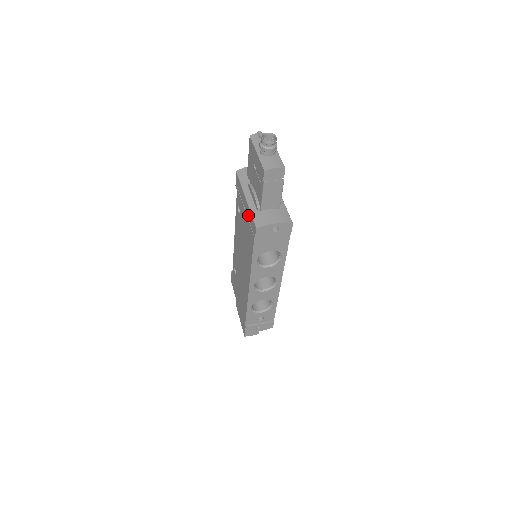
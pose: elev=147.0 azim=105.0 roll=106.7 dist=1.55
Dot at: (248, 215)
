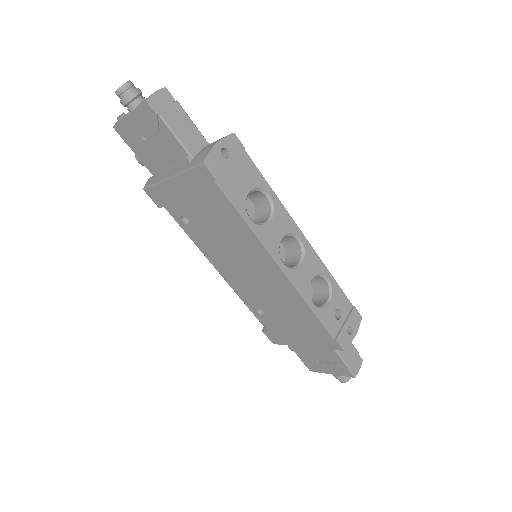
Dot at: (189, 184)
